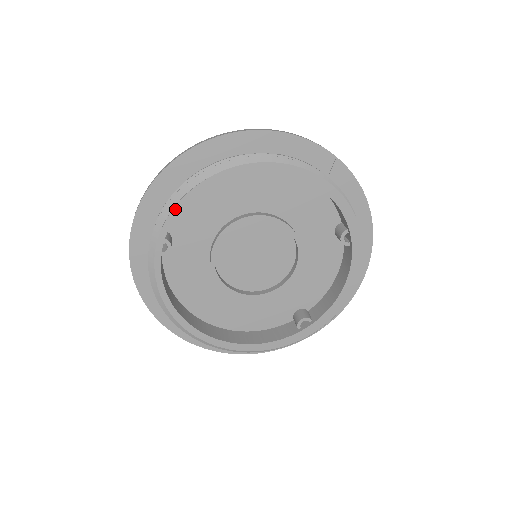
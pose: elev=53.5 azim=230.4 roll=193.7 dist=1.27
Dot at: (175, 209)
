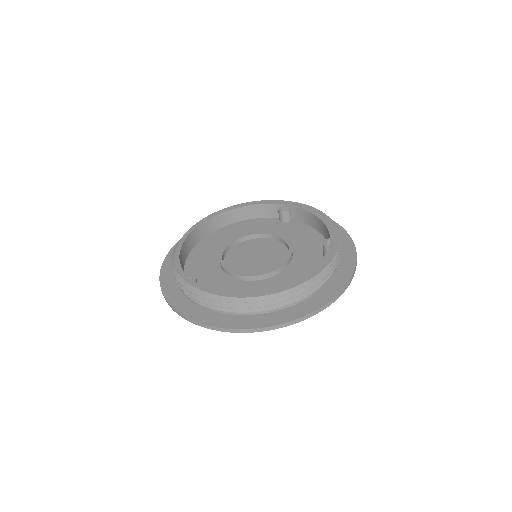
Dot at: (176, 260)
